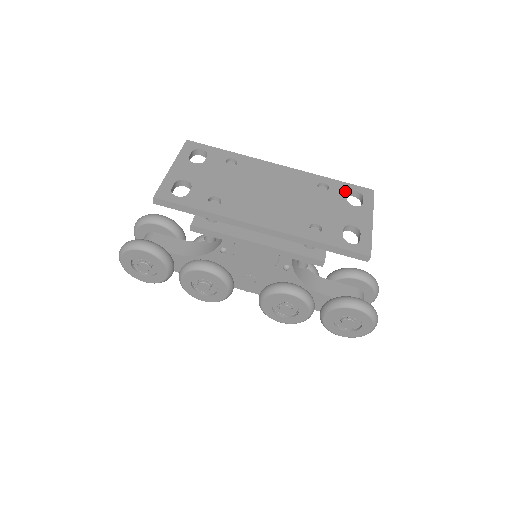
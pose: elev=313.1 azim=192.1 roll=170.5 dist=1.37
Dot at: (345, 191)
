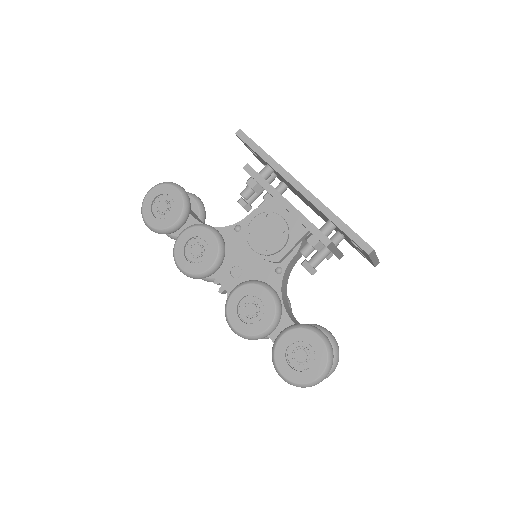
Dot at: occluded
